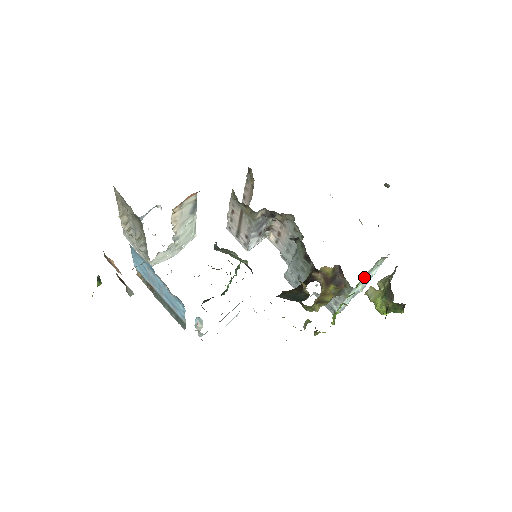
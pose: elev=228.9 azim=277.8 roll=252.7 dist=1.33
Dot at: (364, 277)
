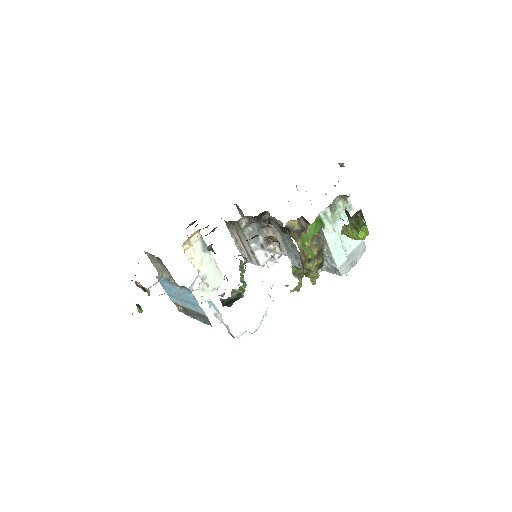
Dot at: (323, 214)
